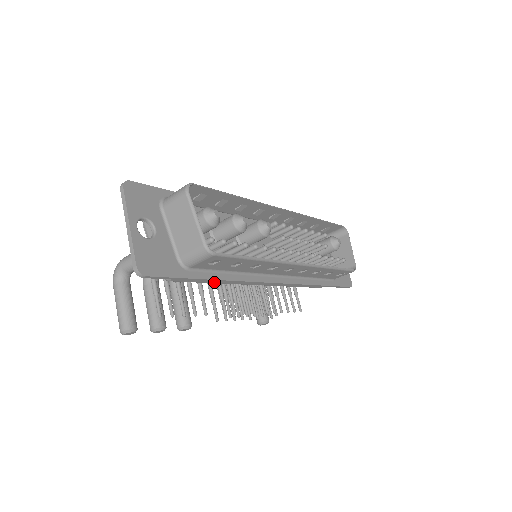
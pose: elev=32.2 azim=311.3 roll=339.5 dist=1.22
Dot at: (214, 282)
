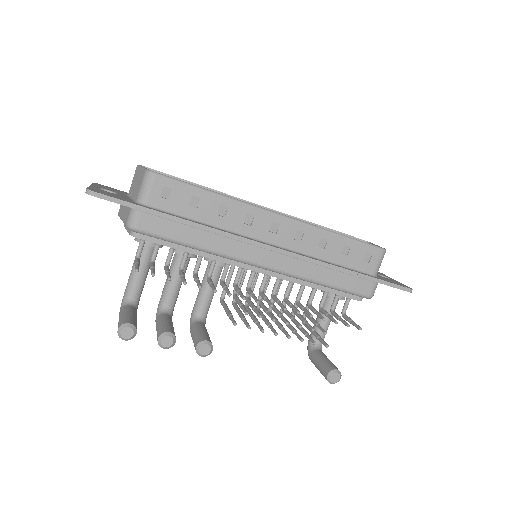
Dot at: (191, 242)
